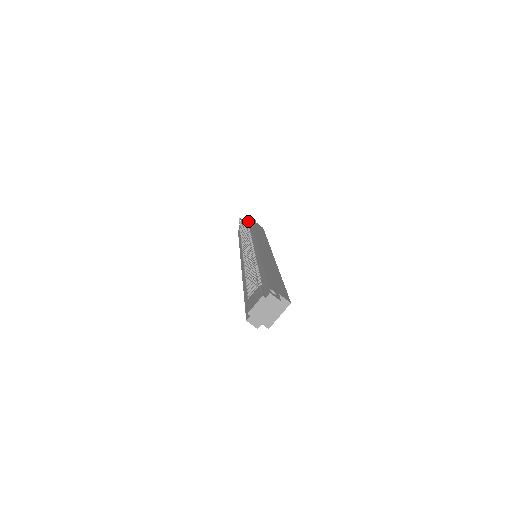
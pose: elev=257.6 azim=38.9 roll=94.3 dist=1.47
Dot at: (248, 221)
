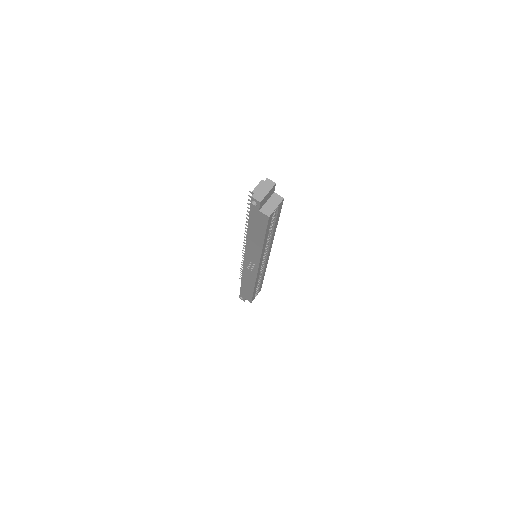
Dot at: occluded
